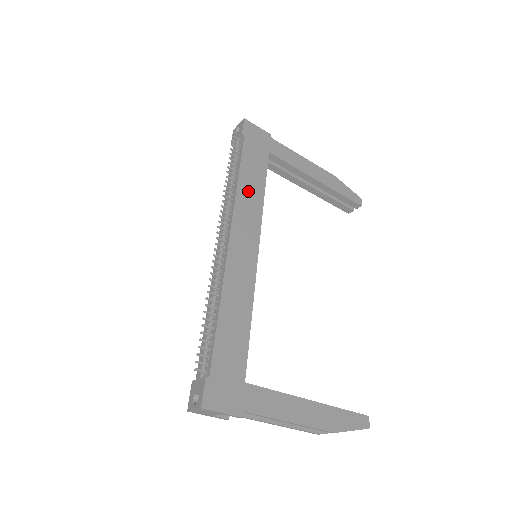
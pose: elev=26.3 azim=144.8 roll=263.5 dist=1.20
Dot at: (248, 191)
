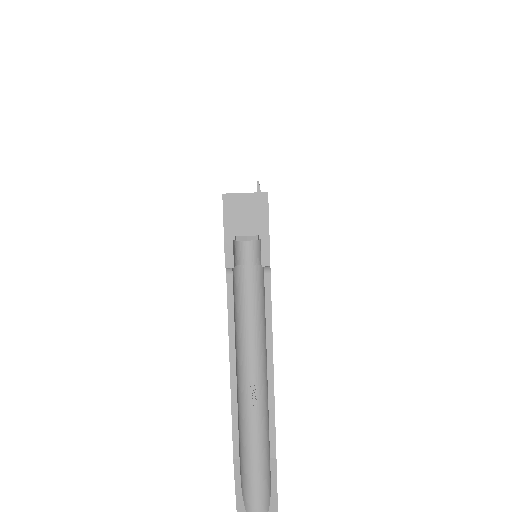
Dot at: occluded
